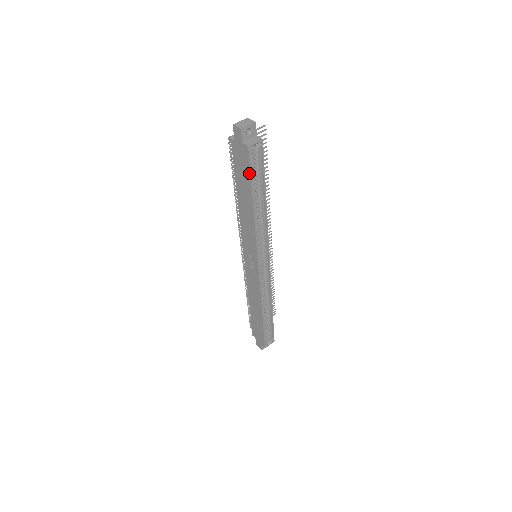
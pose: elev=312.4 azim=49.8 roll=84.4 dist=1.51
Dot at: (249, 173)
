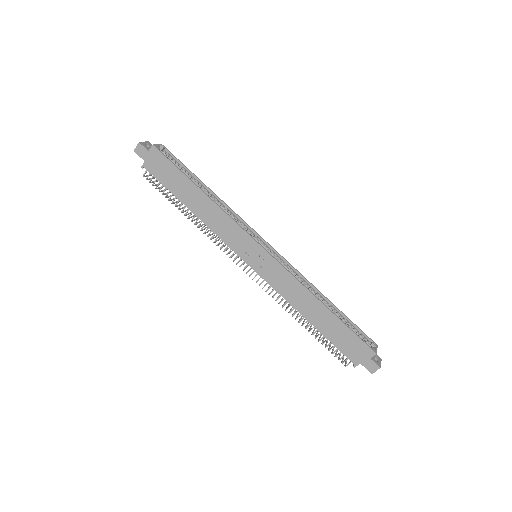
Dot at: (172, 165)
